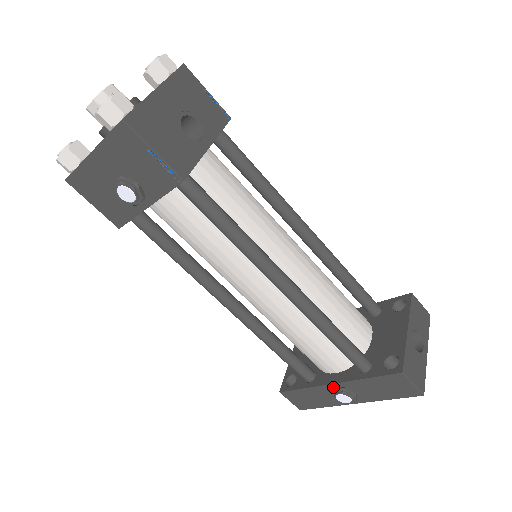
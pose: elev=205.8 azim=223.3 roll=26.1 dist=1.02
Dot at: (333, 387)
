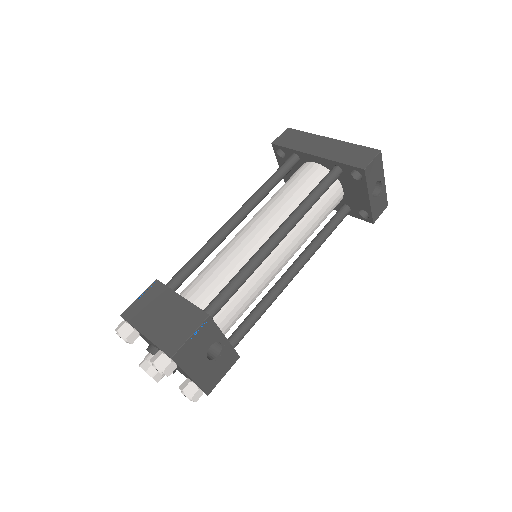
Dot at: occluded
